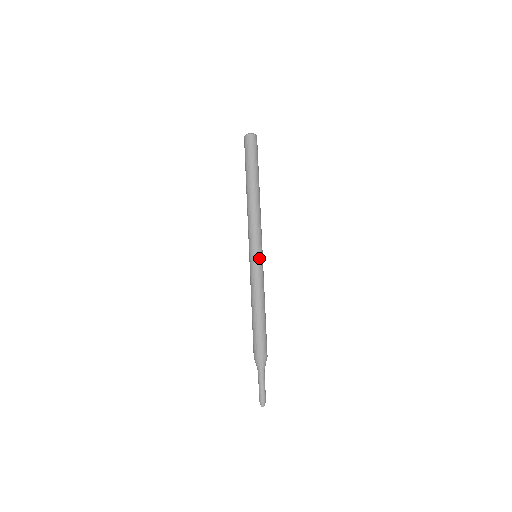
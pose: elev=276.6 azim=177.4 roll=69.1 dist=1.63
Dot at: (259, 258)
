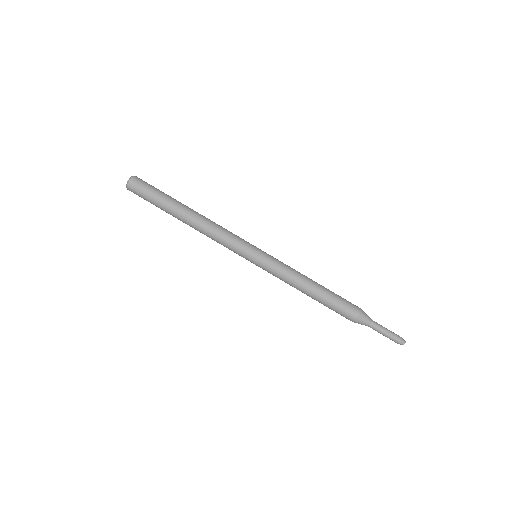
Dot at: (261, 254)
